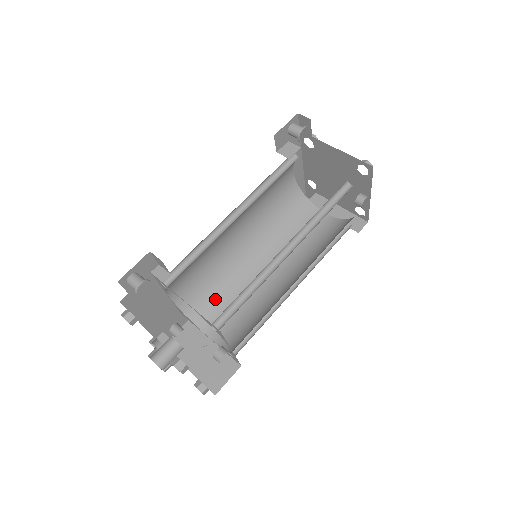
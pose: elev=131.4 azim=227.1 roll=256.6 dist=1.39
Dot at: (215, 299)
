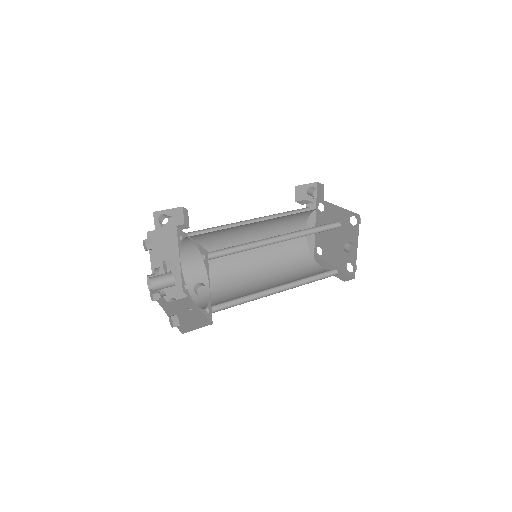
Dot at: (213, 286)
